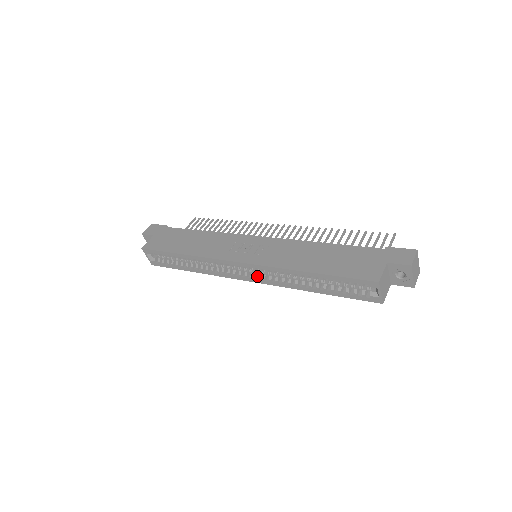
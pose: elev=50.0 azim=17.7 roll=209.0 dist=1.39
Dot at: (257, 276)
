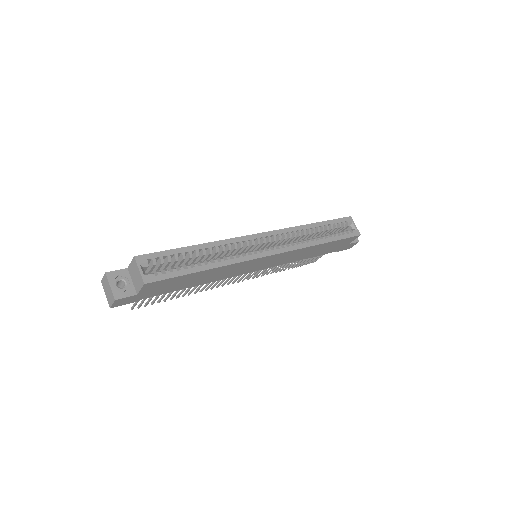
Dot at: (278, 246)
